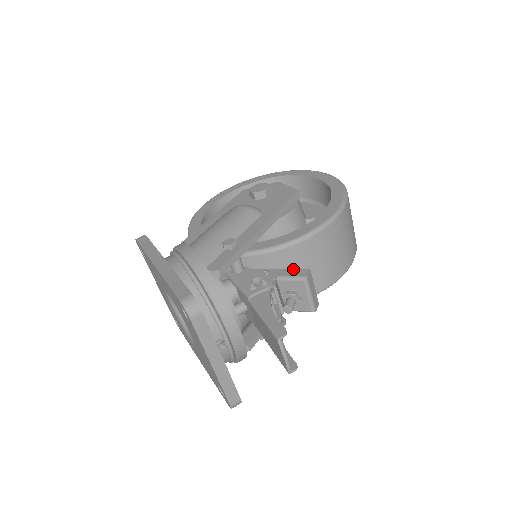
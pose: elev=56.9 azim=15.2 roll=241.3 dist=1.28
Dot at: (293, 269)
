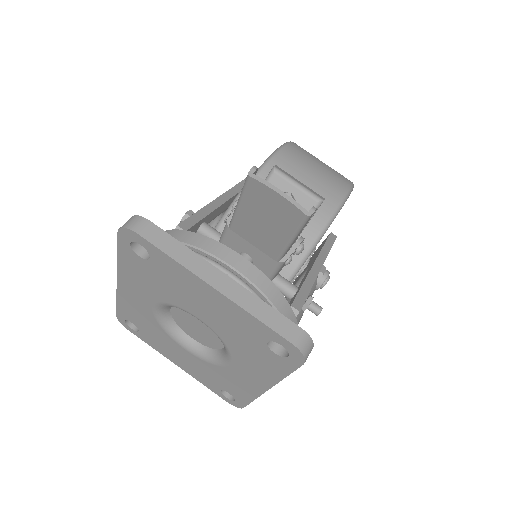
Dot at: occluded
